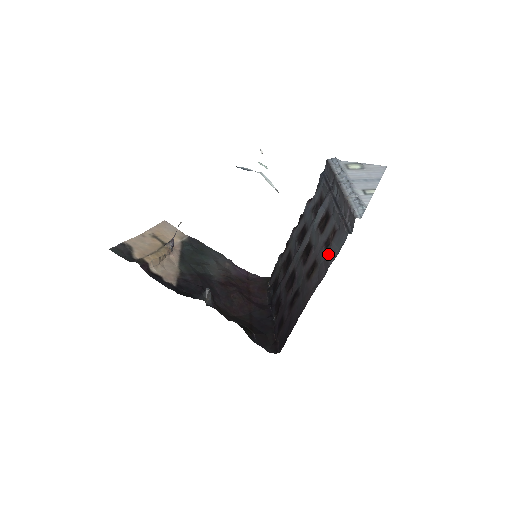
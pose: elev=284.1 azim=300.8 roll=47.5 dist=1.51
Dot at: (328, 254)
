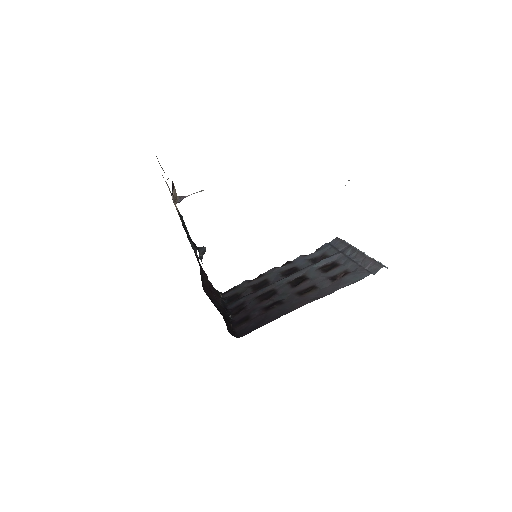
Dot at: (337, 283)
